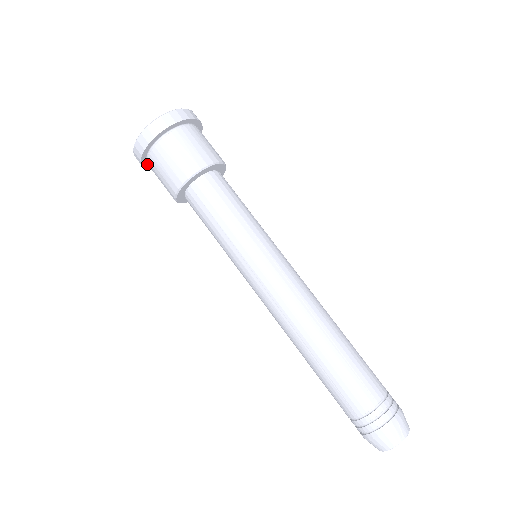
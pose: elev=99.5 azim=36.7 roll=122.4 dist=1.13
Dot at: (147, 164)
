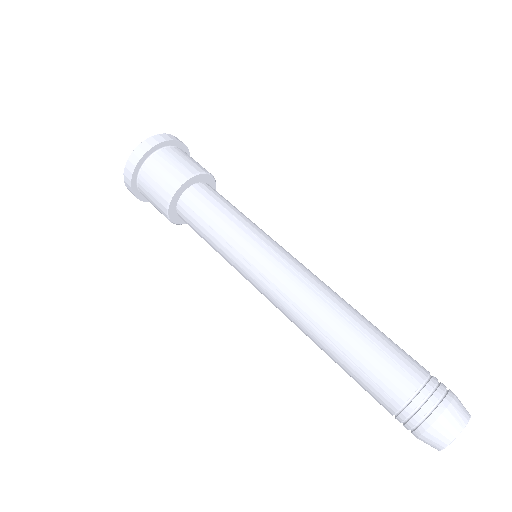
Dot at: (139, 193)
